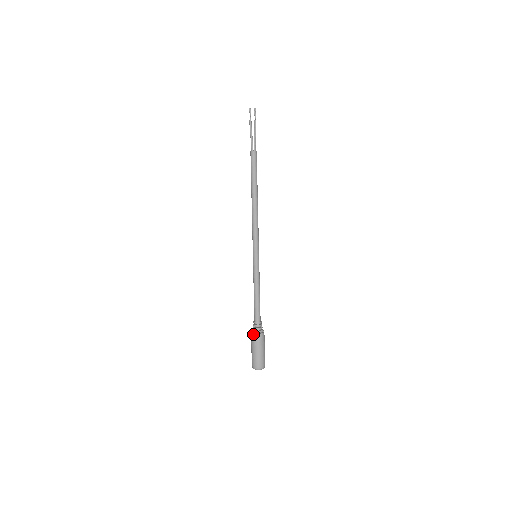
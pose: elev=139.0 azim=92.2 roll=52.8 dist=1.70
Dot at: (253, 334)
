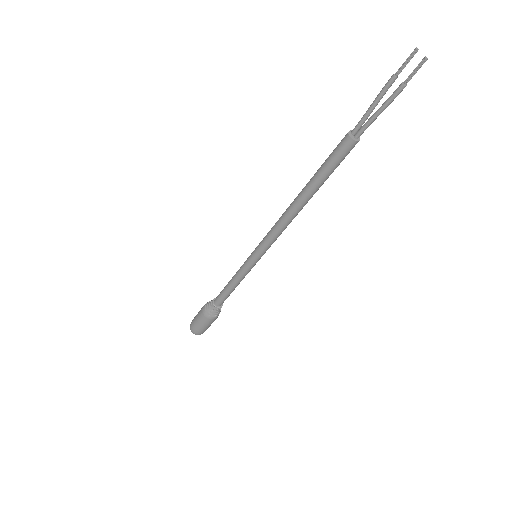
Dot at: (204, 307)
